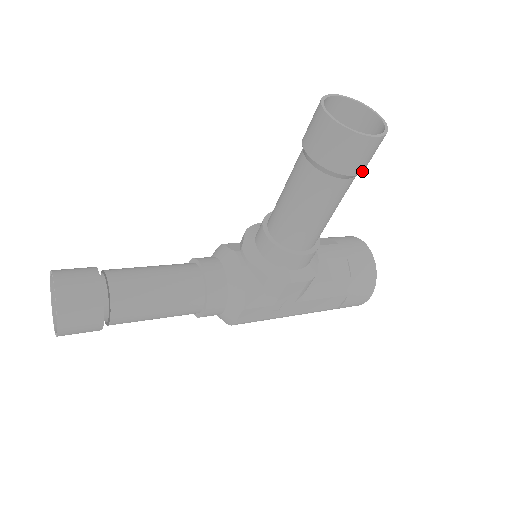
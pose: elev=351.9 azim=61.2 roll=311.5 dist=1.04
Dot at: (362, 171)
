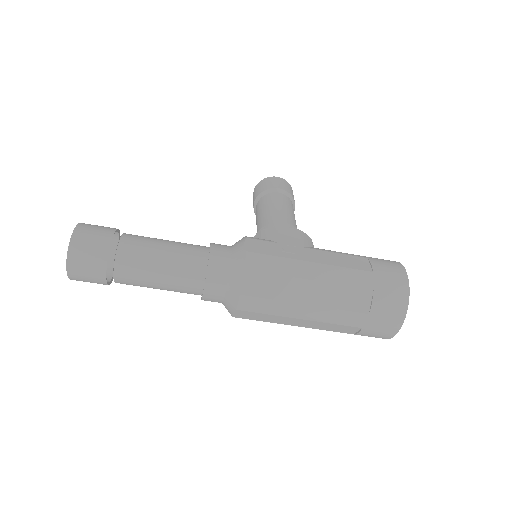
Dot at: (288, 192)
